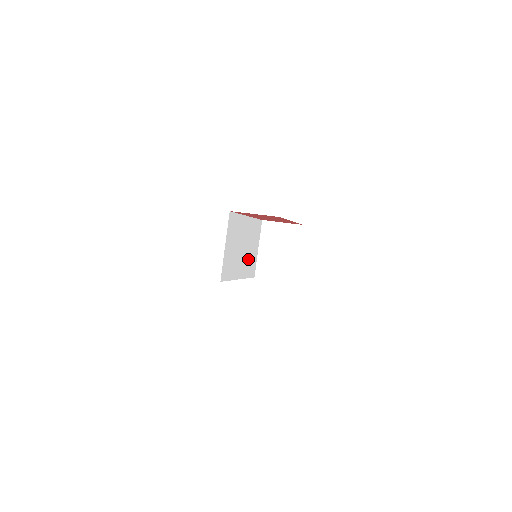
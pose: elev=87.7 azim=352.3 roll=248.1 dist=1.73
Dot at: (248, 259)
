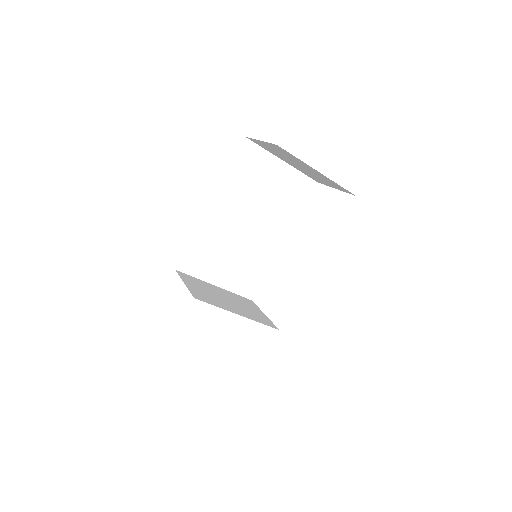
Dot at: (276, 205)
